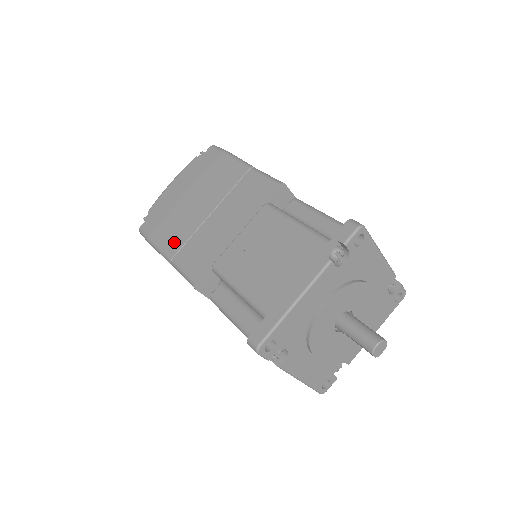
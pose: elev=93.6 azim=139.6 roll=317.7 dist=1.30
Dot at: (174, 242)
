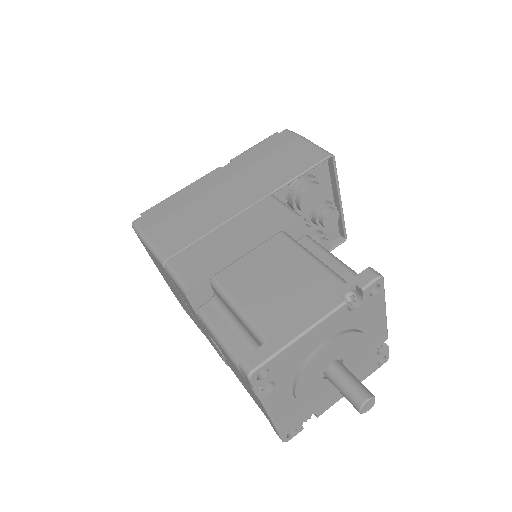
Dot at: (195, 322)
